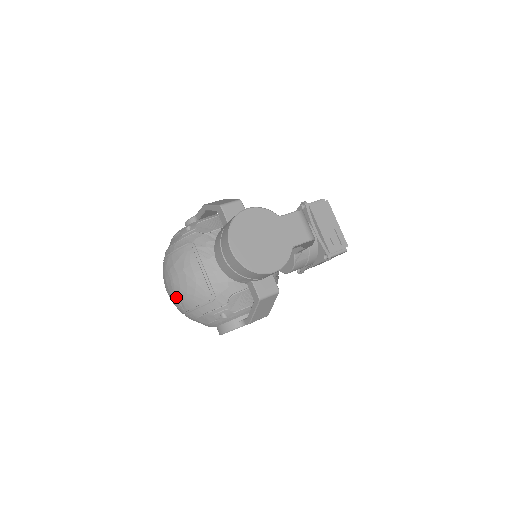
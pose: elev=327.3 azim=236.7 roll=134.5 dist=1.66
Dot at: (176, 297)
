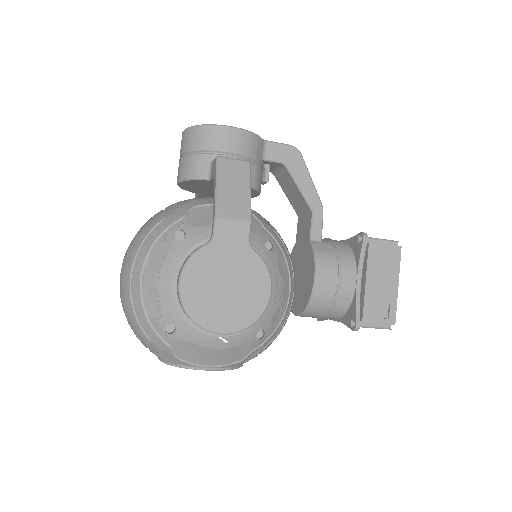
Dot at: (124, 263)
